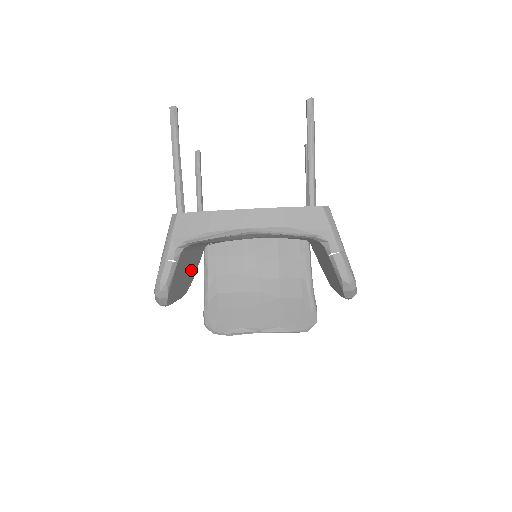
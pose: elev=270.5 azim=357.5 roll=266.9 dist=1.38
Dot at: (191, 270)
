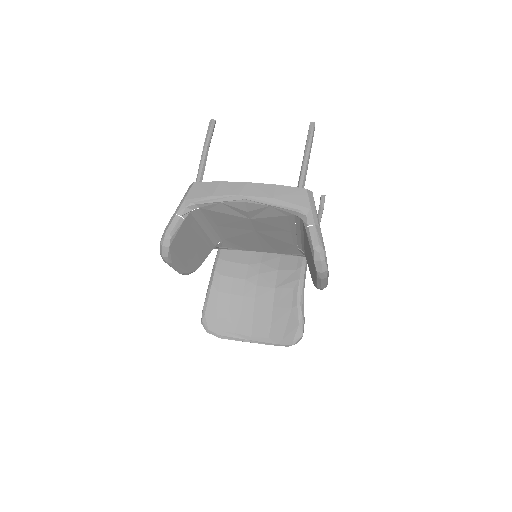
Dot at: (198, 252)
